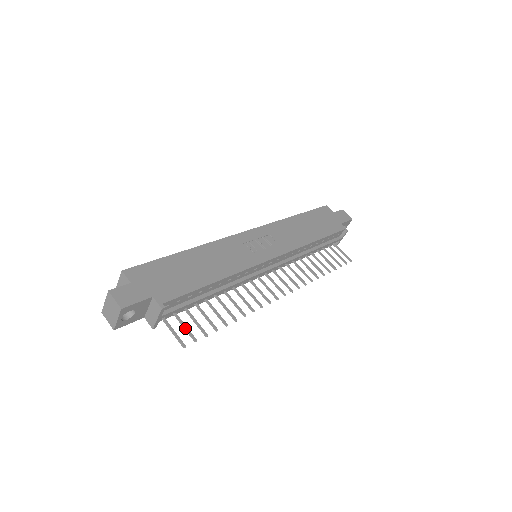
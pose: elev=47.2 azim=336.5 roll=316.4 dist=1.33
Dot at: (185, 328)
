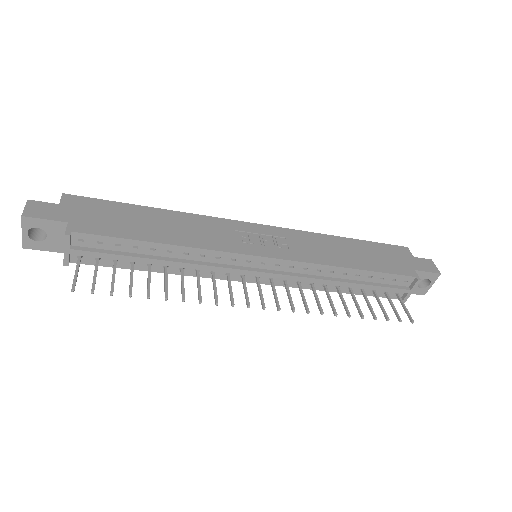
Dot at: (93, 276)
